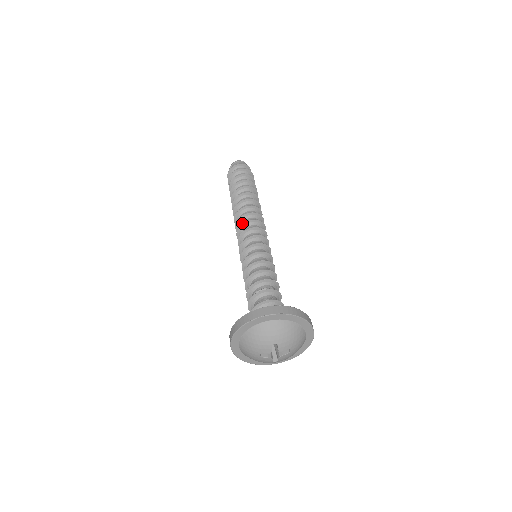
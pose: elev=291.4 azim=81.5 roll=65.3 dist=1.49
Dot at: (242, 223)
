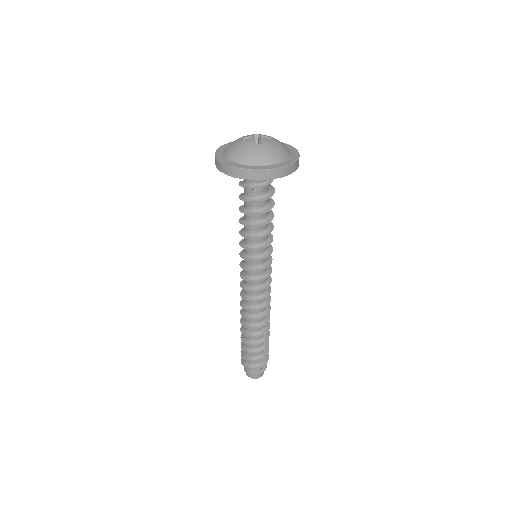
Dot at: occluded
